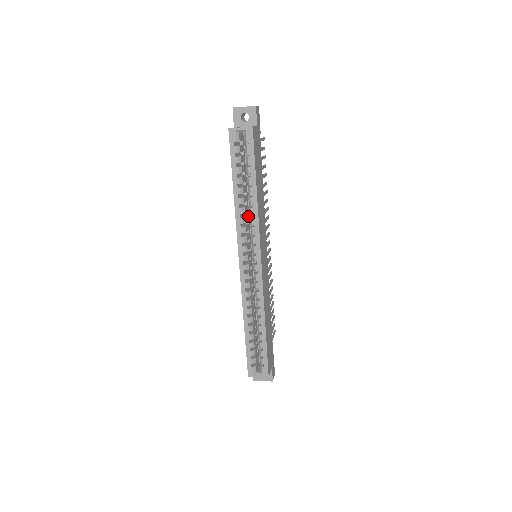
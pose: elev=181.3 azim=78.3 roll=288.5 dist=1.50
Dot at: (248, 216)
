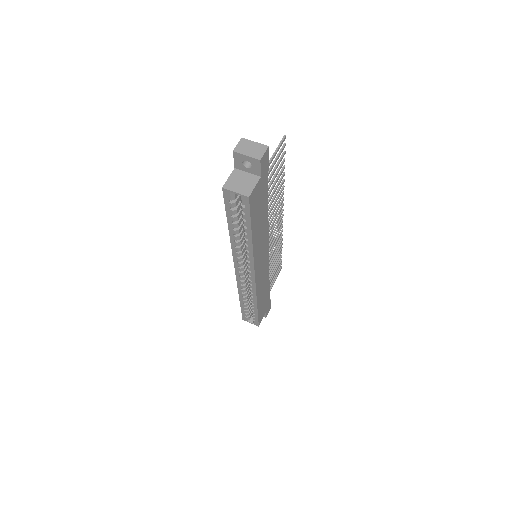
Dot at: occluded
